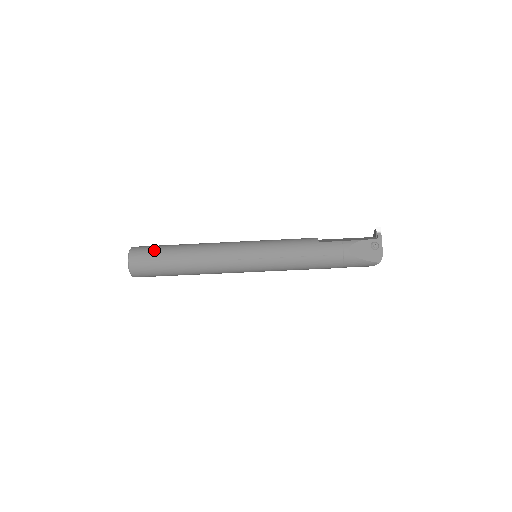
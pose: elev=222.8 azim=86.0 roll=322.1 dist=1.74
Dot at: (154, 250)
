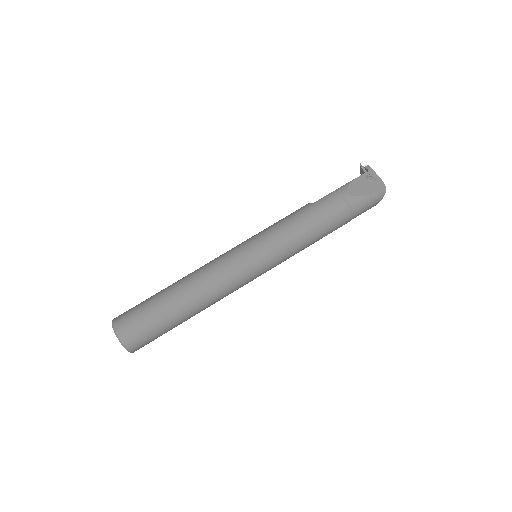
Dot at: (140, 306)
